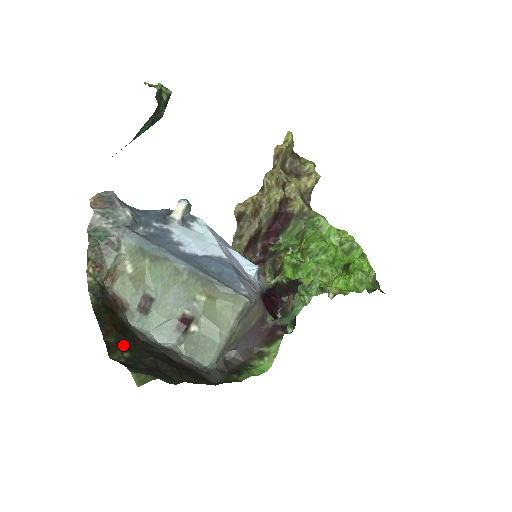
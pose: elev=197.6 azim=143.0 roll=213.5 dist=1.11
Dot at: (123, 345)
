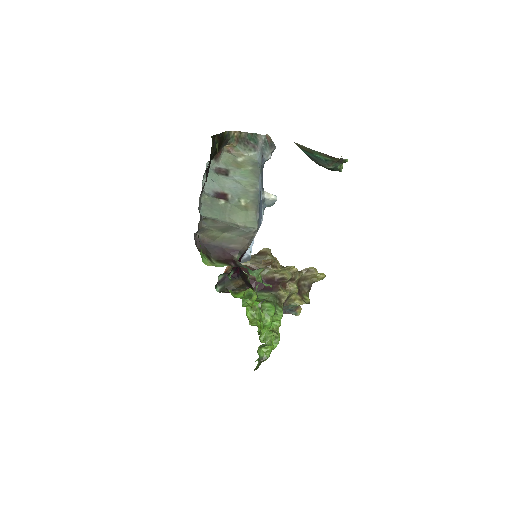
Dot at: (214, 148)
